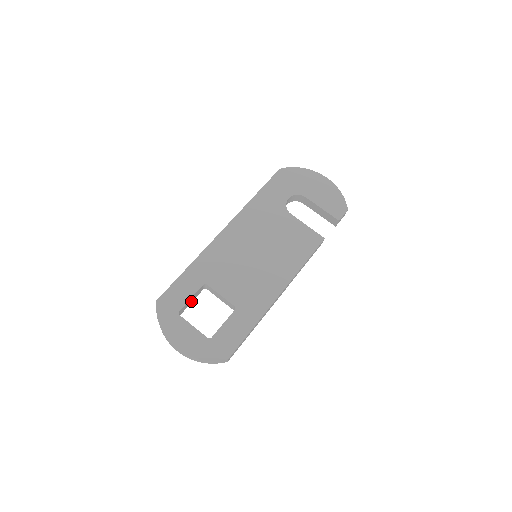
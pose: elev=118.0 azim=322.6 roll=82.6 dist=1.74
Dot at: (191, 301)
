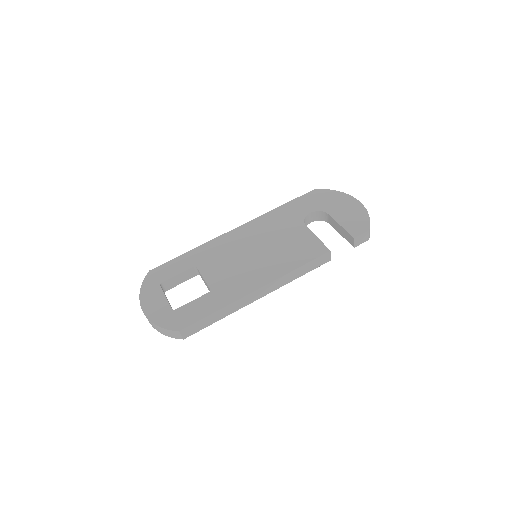
Dot at: (180, 281)
